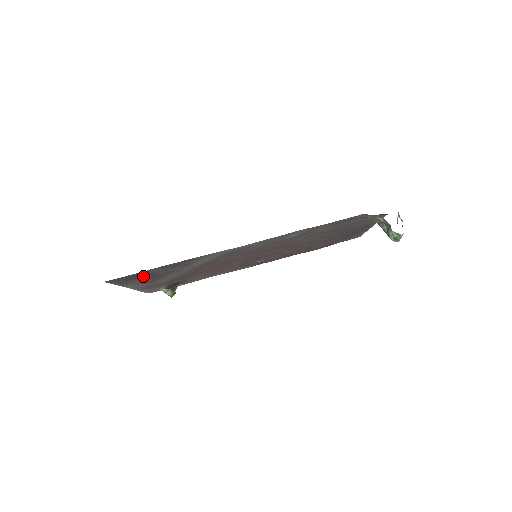
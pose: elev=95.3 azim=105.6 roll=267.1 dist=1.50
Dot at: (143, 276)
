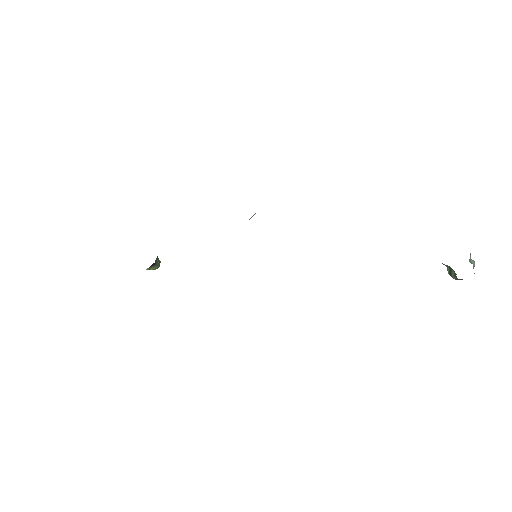
Dot at: occluded
